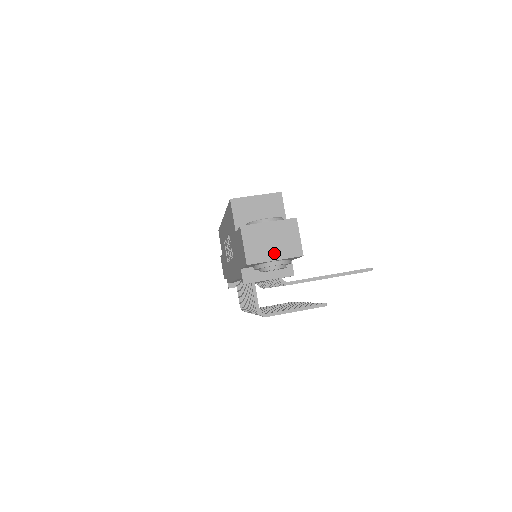
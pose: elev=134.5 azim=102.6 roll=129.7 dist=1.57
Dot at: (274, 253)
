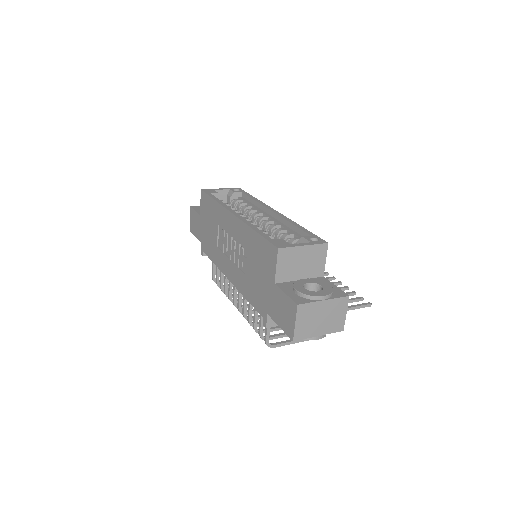
Dot at: (320, 329)
